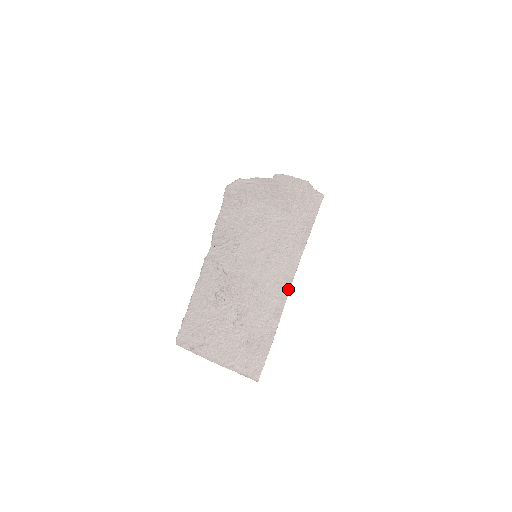
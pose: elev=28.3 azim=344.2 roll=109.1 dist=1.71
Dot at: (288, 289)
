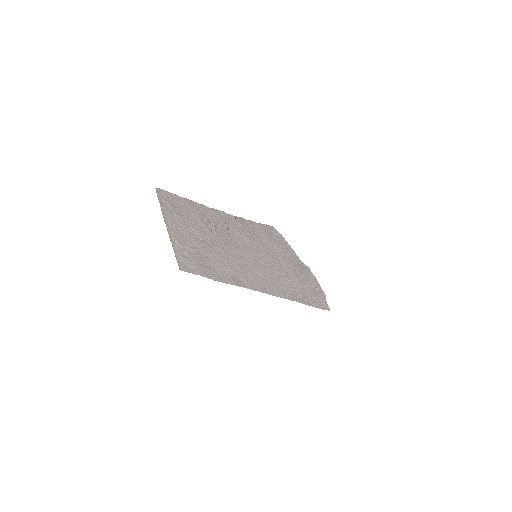
Dot at: (259, 290)
